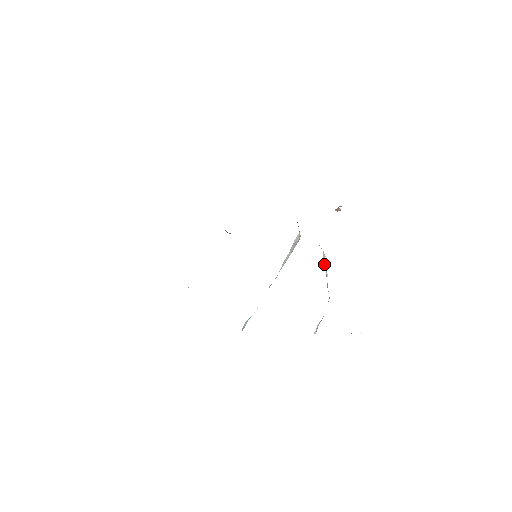
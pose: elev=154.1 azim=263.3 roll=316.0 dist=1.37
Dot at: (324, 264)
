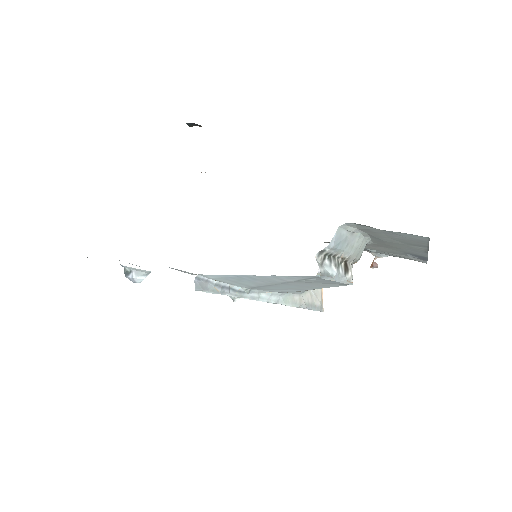
Dot at: occluded
